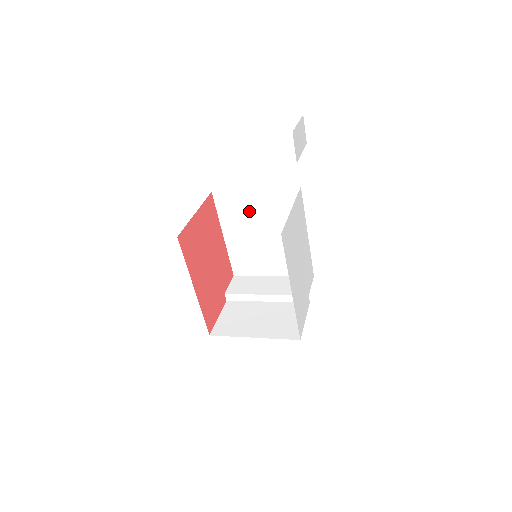
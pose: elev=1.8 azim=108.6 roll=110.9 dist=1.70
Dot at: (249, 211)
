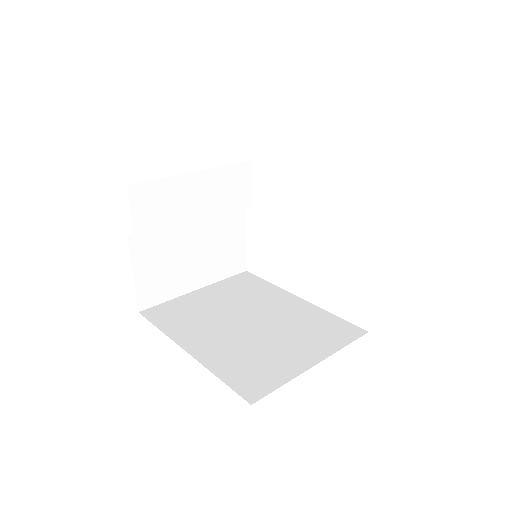
Dot at: occluded
